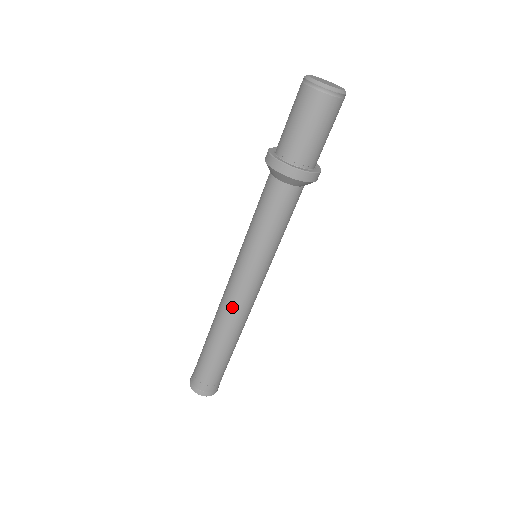
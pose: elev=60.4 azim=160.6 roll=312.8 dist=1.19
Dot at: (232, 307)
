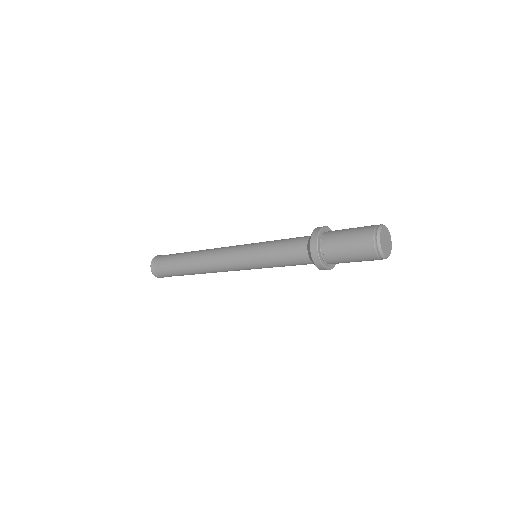
Dot at: (218, 268)
